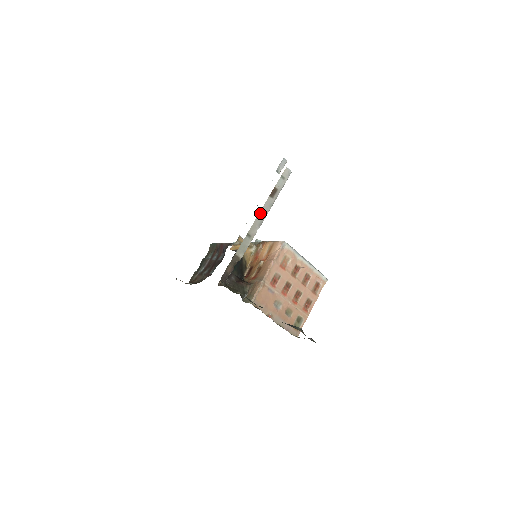
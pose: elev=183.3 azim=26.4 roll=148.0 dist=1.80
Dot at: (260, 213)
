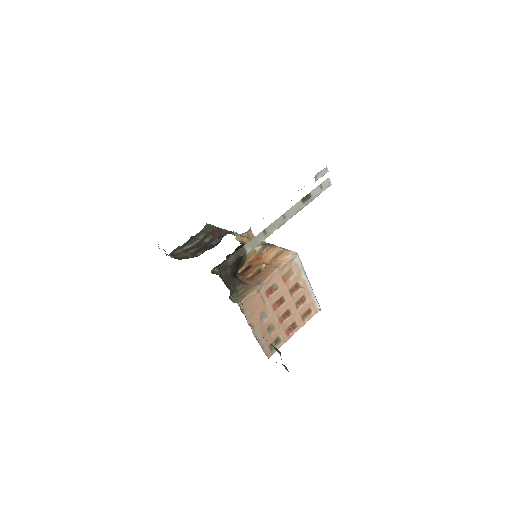
Dot at: (285, 213)
